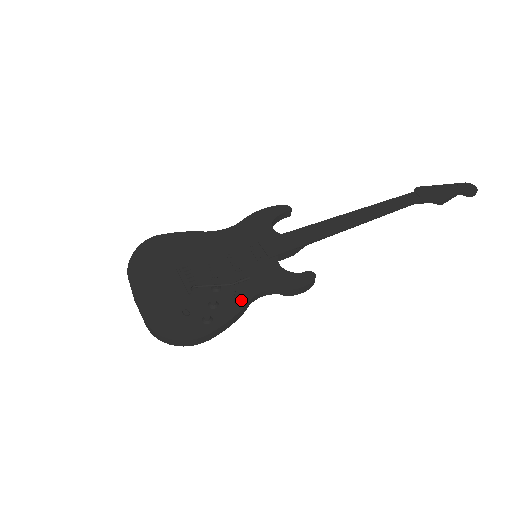
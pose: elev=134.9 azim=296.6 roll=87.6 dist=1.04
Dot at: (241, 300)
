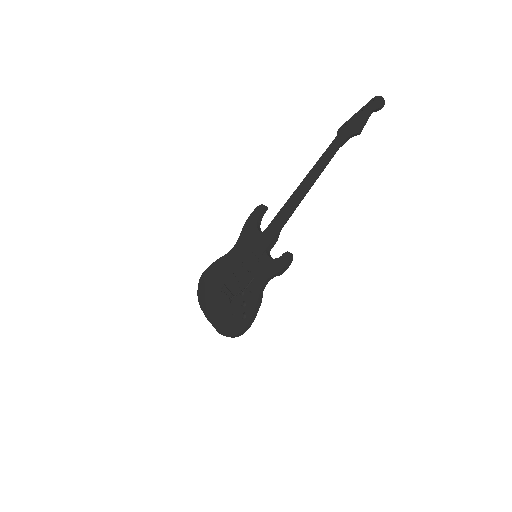
Dot at: (256, 294)
